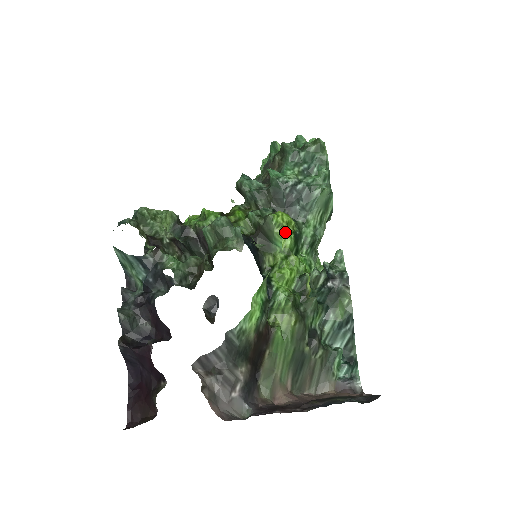
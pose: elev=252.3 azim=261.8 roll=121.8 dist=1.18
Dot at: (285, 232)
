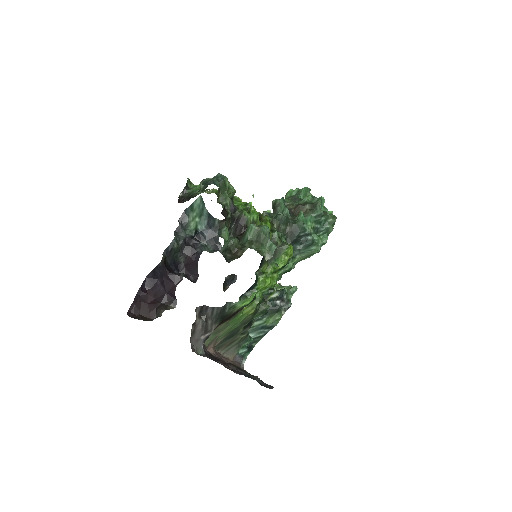
Dot at: (286, 260)
